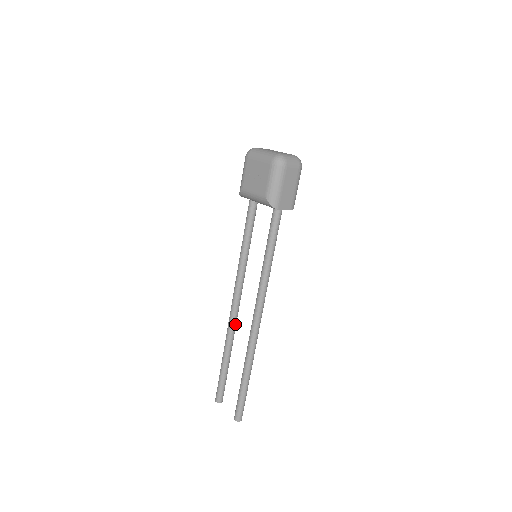
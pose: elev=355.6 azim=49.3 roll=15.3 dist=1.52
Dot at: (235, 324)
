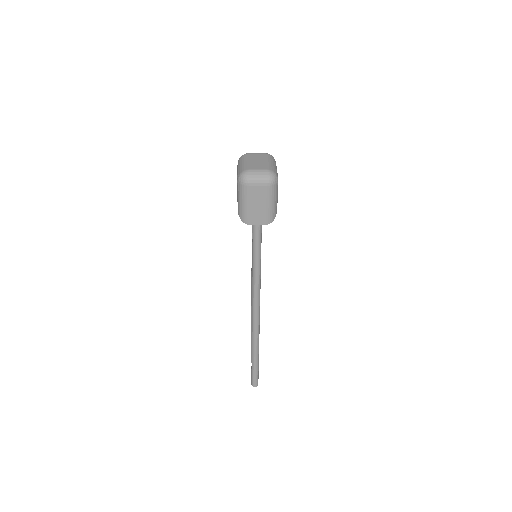
Dot at: occluded
